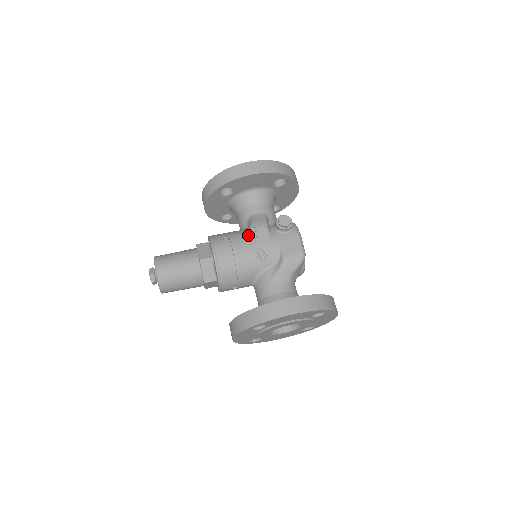
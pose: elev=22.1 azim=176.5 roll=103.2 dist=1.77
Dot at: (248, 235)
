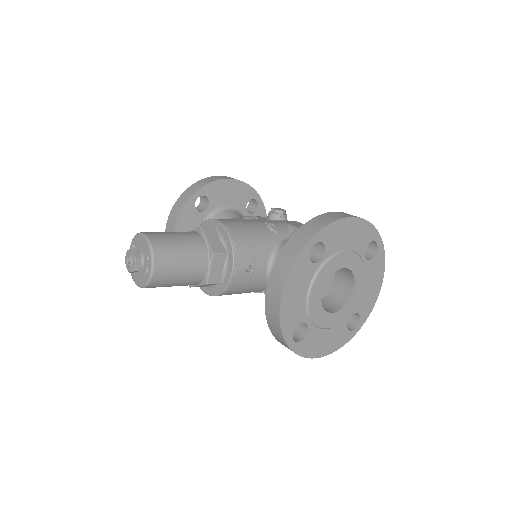
Dot at: occluded
